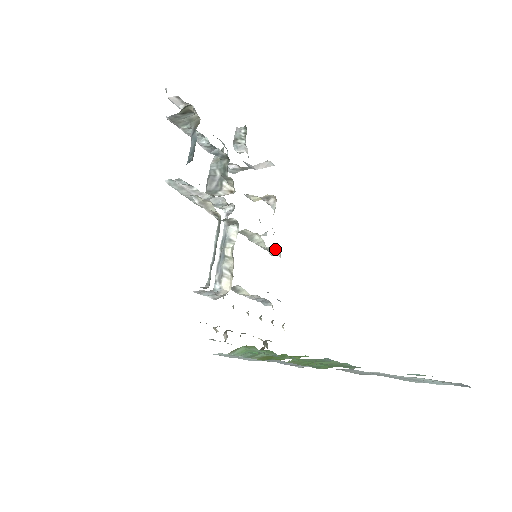
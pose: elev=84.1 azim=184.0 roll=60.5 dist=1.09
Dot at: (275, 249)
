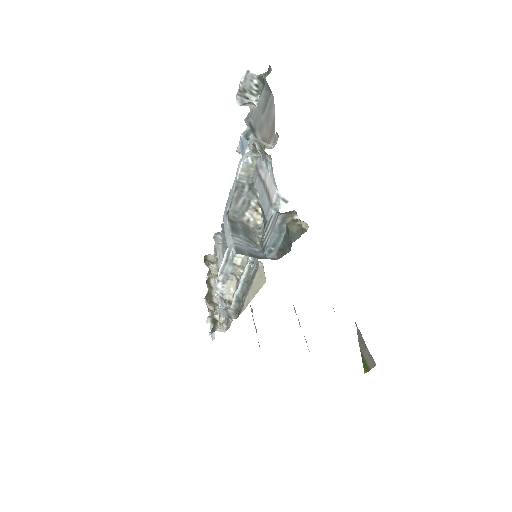
Dot at: occluded
